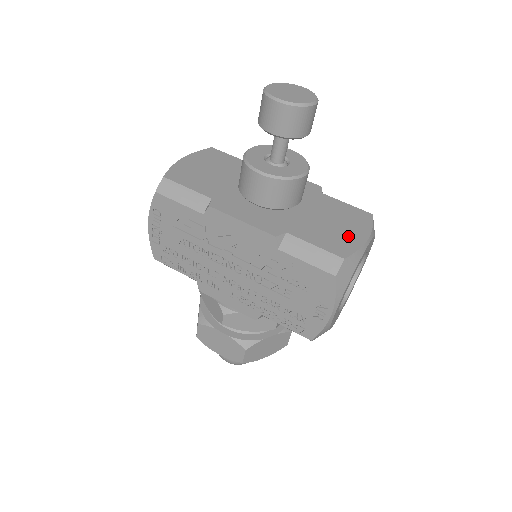
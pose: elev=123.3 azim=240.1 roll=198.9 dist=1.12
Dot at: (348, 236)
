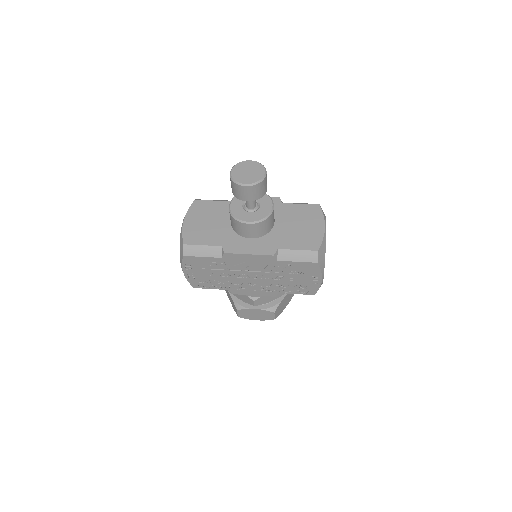
Dot at: (313, 232)
